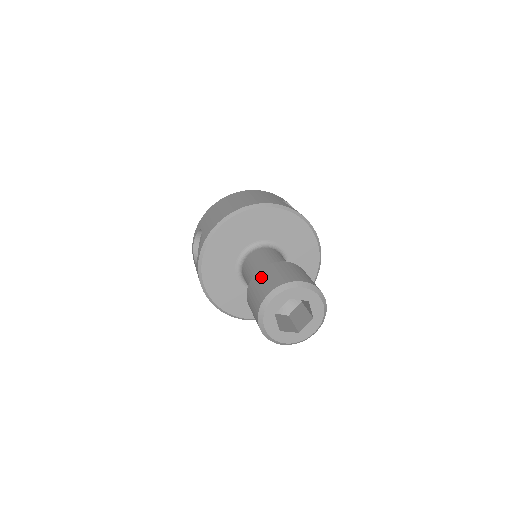
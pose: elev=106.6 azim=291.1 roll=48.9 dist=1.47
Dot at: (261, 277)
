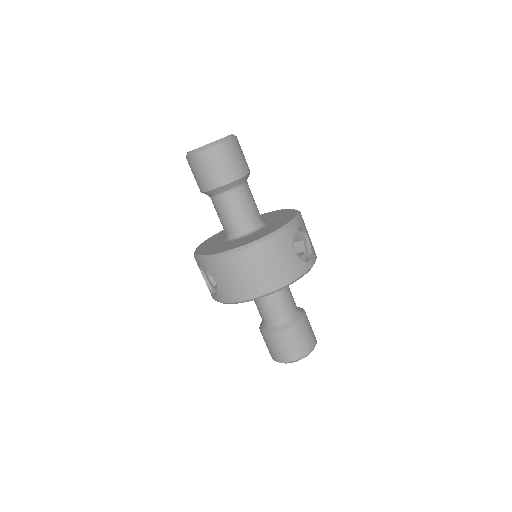
Dot at: (277, 343)
